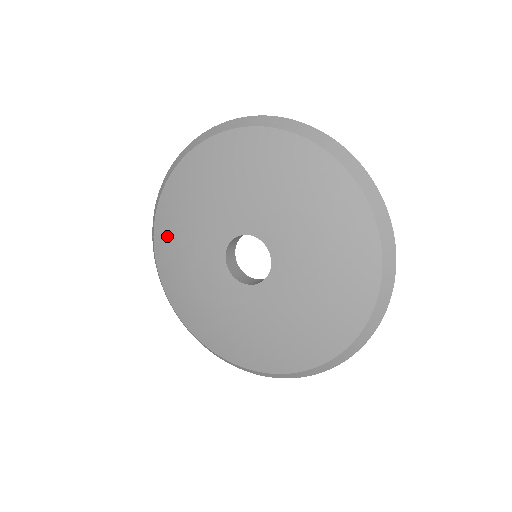
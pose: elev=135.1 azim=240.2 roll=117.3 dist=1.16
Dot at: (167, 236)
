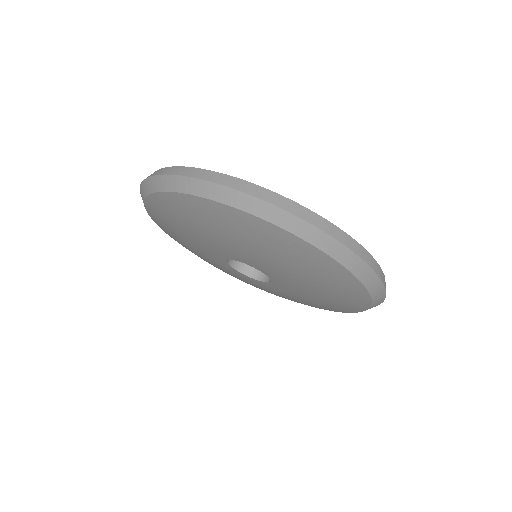
Dot at: (162, 223)
